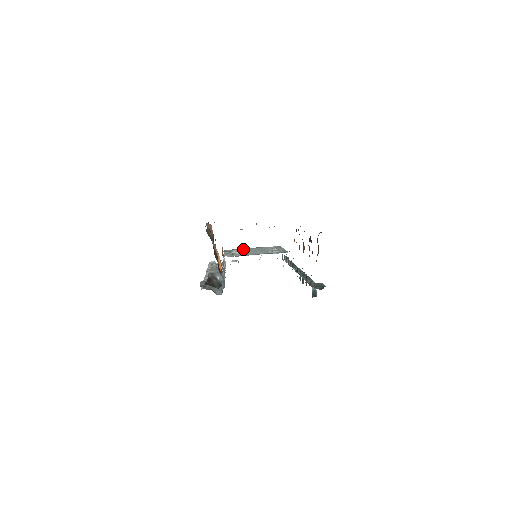
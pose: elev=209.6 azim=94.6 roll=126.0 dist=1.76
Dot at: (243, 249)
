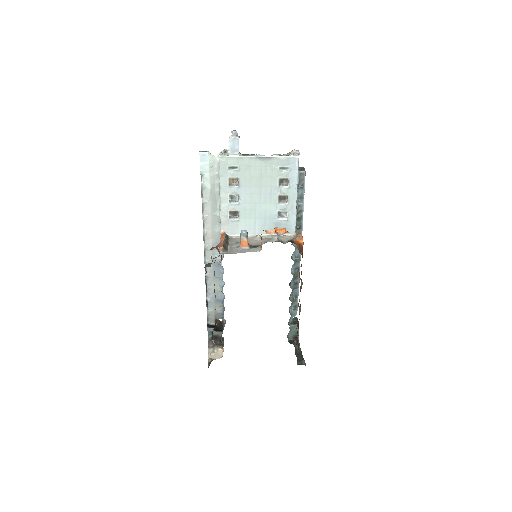
Dot at: (245, 170)
